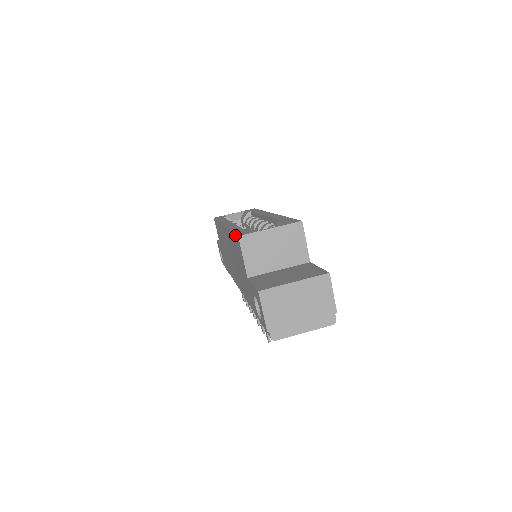
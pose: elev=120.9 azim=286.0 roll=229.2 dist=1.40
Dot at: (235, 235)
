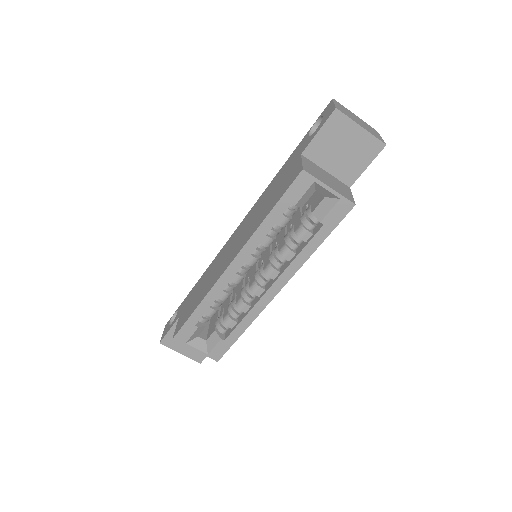
Dot at: (181, 328)
